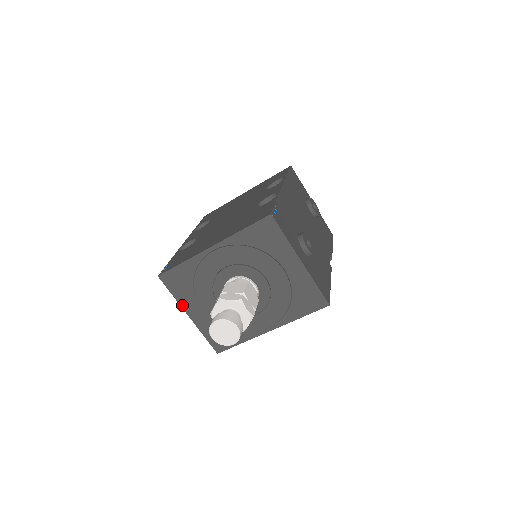
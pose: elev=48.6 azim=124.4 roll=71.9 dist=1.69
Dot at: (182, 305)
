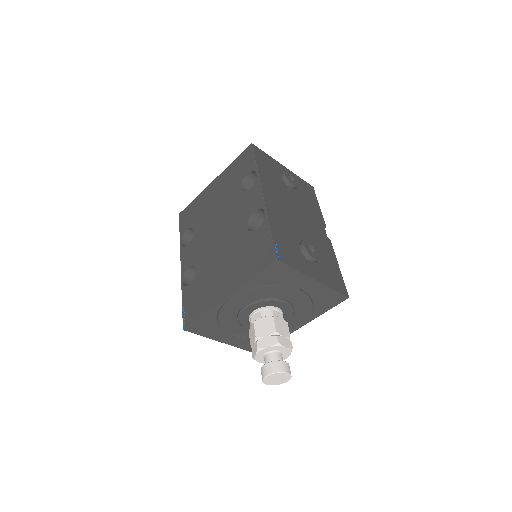
Dot at: (214, 339)
